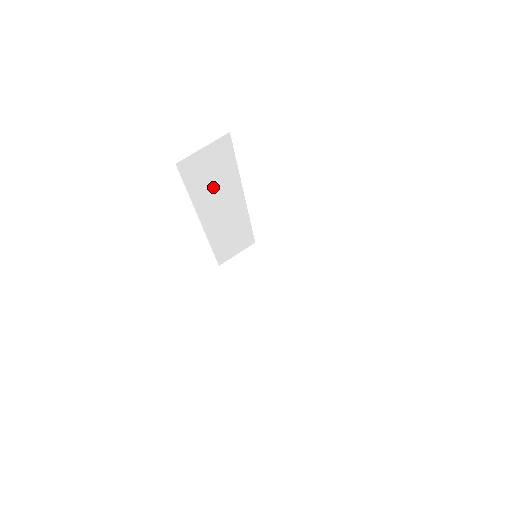
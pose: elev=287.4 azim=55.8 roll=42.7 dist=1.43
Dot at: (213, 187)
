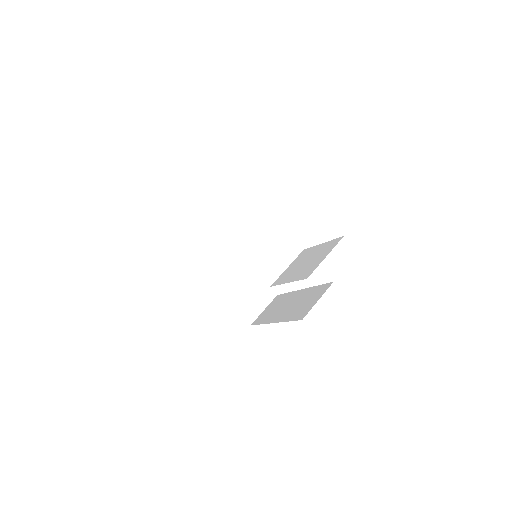
Dot at: occluded
